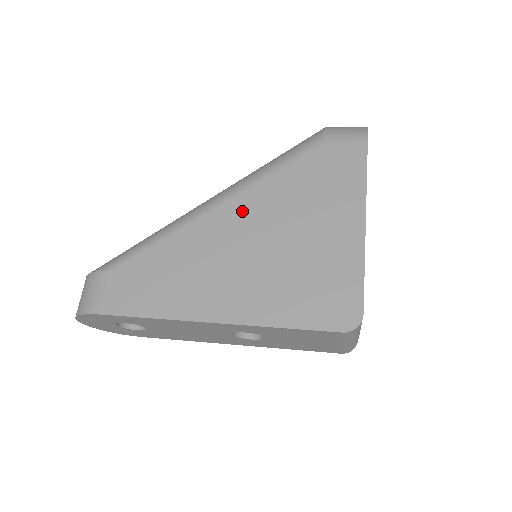
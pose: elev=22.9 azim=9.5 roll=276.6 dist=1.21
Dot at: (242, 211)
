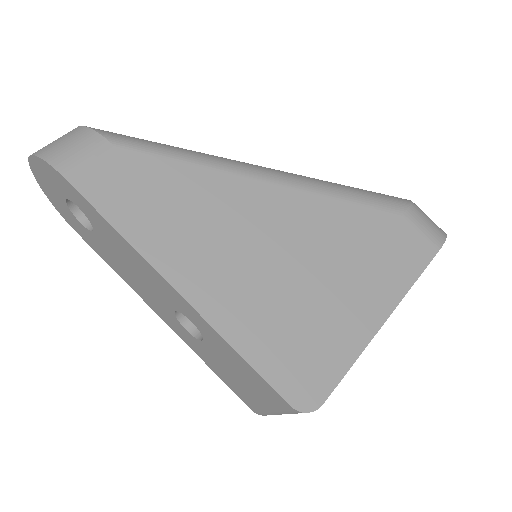
Dot at: (287, 206)
